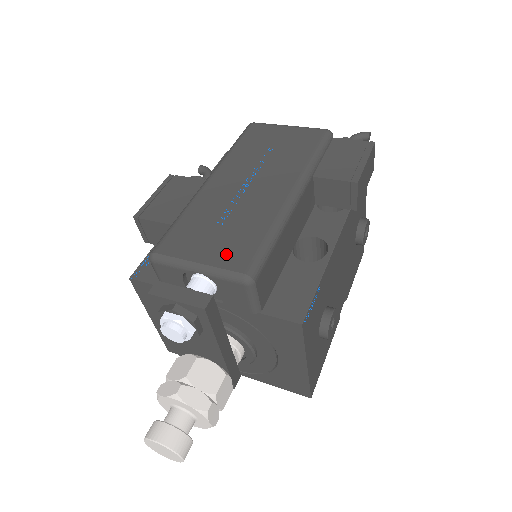
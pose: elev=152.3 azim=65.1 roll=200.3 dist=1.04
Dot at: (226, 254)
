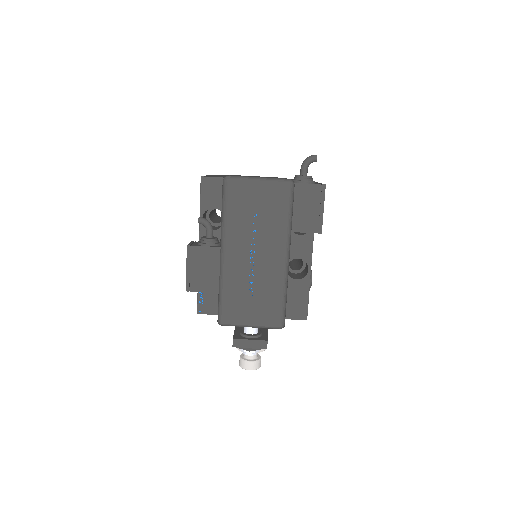
Dot at: (264, 317)
